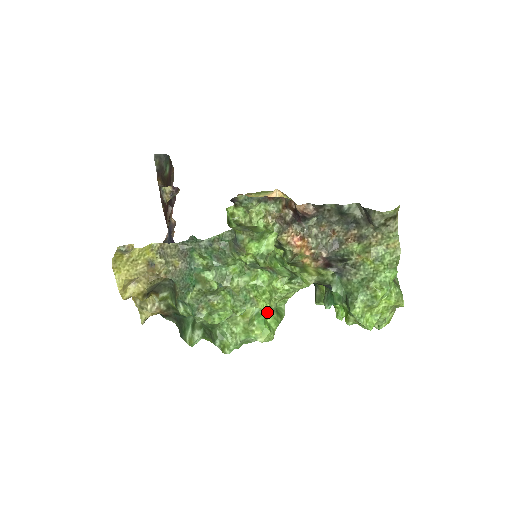
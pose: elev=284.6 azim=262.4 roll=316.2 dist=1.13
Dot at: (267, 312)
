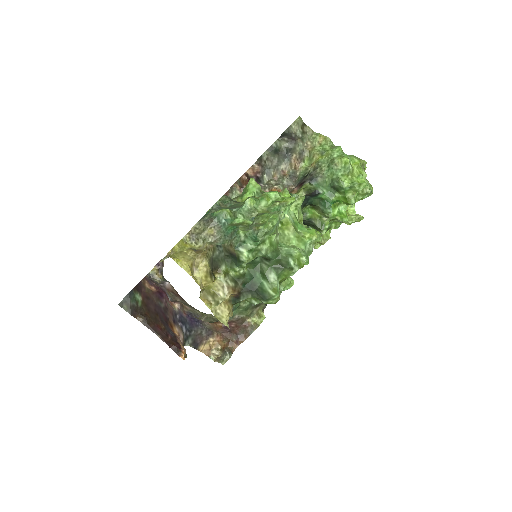
Dot at: (299, 223)
